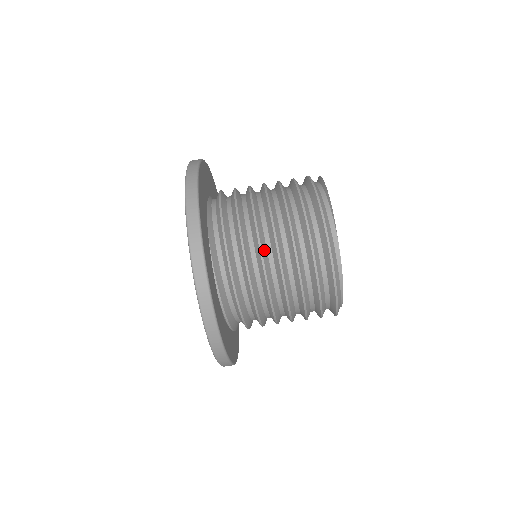
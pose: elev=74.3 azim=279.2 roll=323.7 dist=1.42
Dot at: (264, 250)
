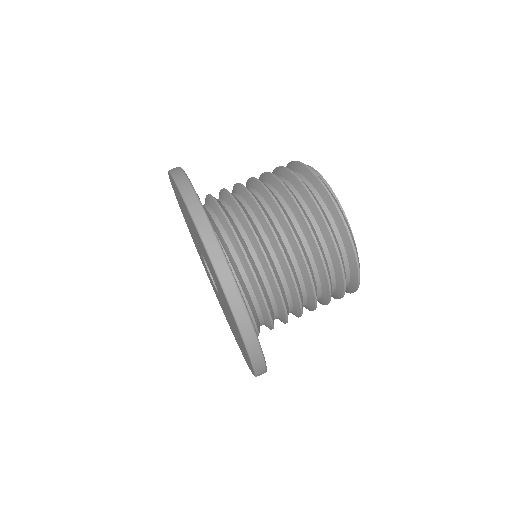
Dot at: occluded
